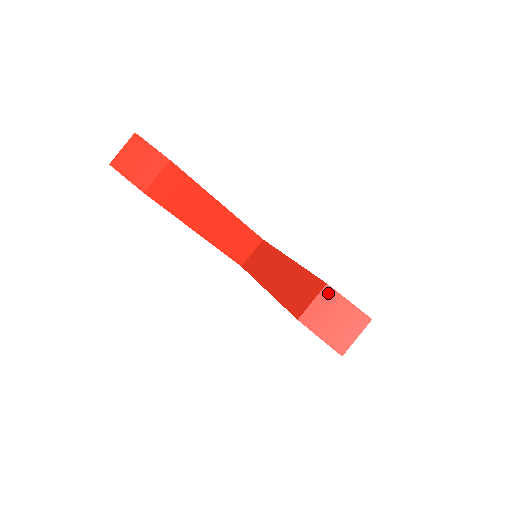
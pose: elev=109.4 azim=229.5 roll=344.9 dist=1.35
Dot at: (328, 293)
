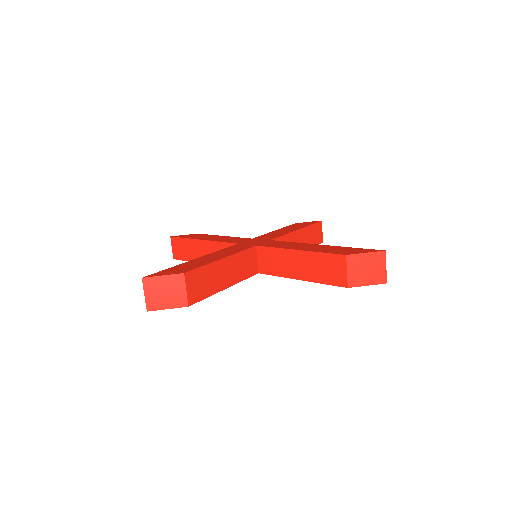
Dot at: (351, 259)
